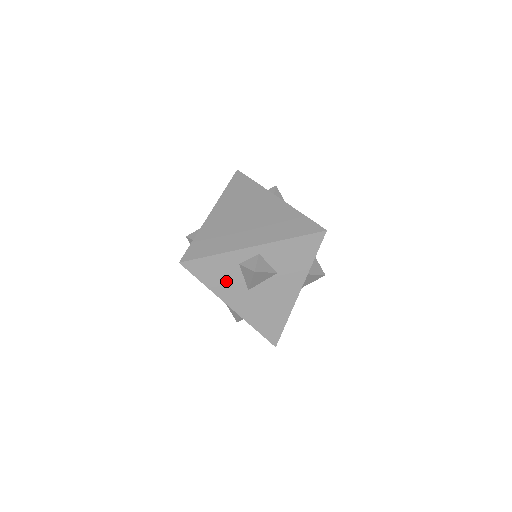
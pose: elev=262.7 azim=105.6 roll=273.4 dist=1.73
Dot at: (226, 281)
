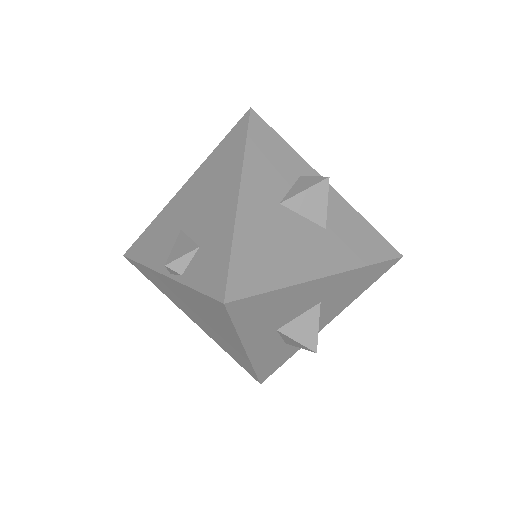
Dot at: (269, 170)
